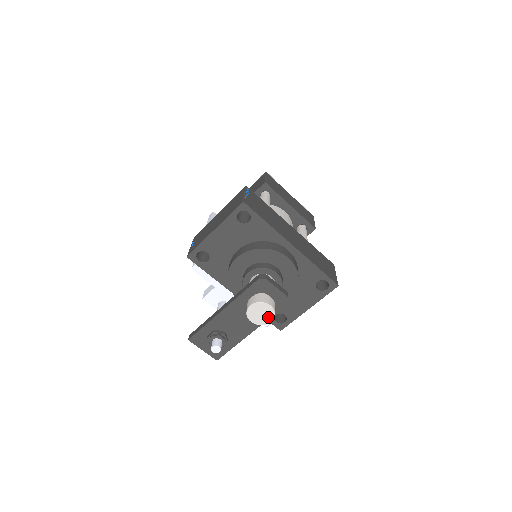
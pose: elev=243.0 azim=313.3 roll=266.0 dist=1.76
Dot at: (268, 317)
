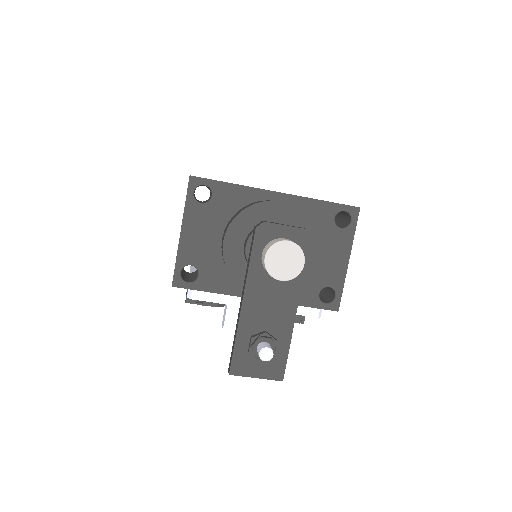
Dot at: (296, 259)
